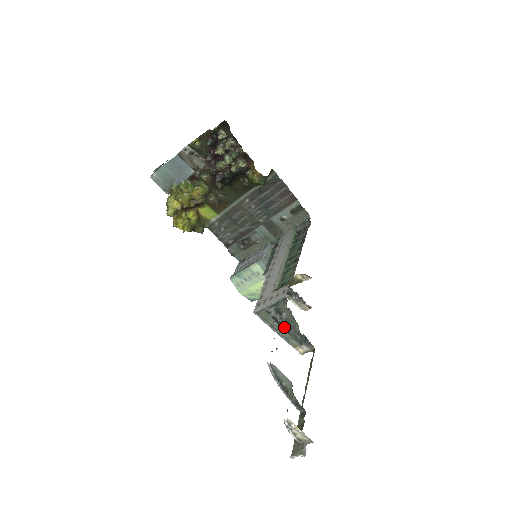
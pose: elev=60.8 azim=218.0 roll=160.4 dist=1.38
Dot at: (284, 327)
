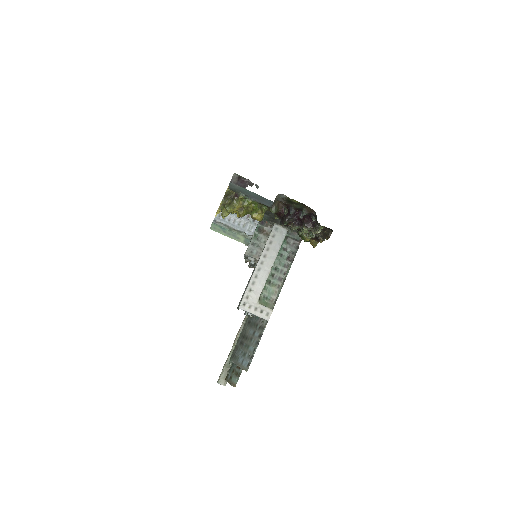
Dot at: occluded
